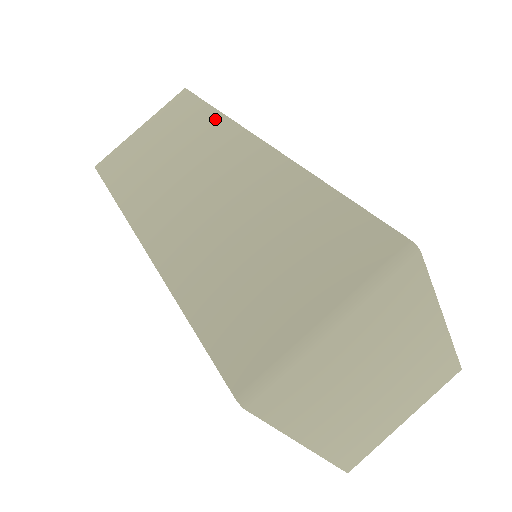
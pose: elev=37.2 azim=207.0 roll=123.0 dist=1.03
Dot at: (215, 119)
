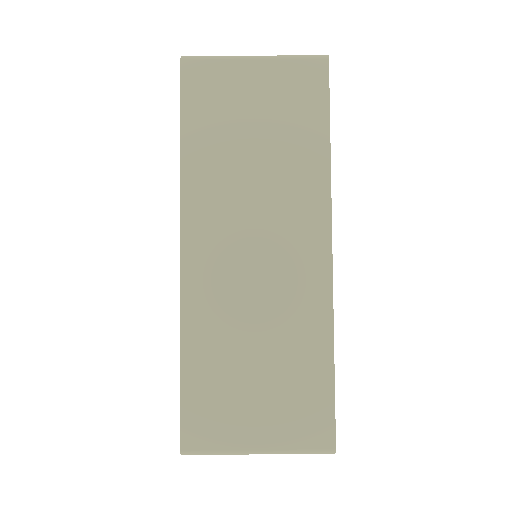
Dot at: (320, 164)
